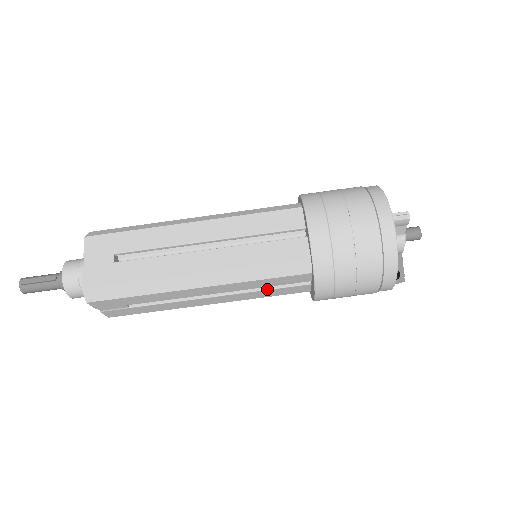
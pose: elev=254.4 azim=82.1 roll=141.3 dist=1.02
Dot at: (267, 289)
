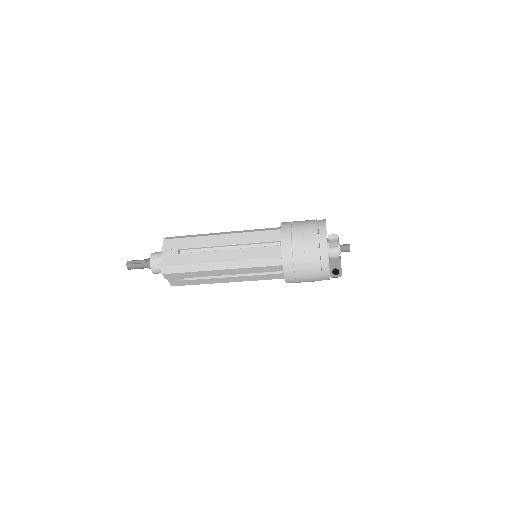
Dot at: (260, 274)
